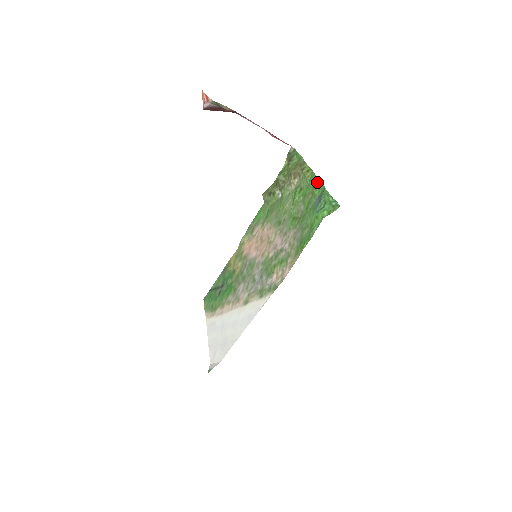
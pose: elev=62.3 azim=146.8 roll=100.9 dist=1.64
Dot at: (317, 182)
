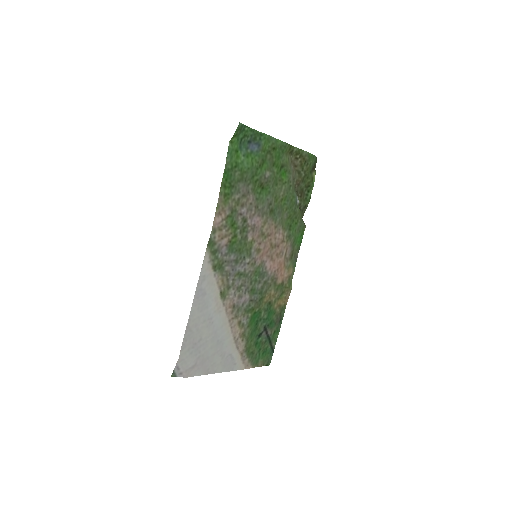
Dot at: (275, 142)
